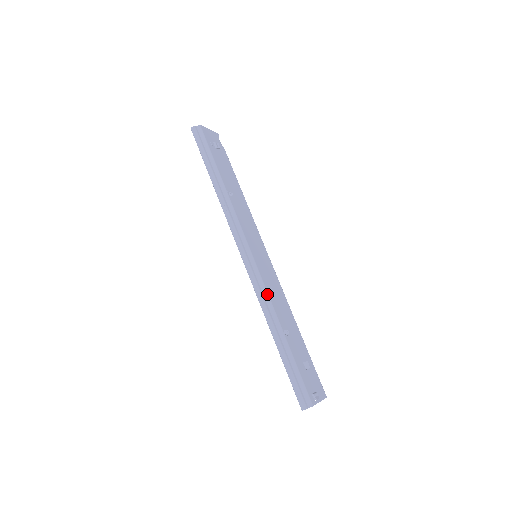
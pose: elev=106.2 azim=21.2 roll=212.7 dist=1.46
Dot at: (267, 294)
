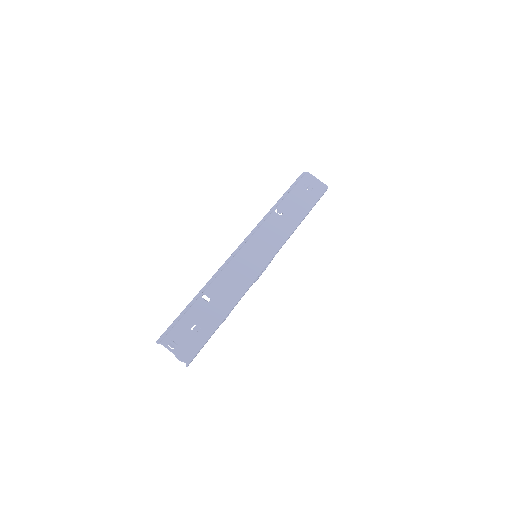
Dot at: (223, 270)
